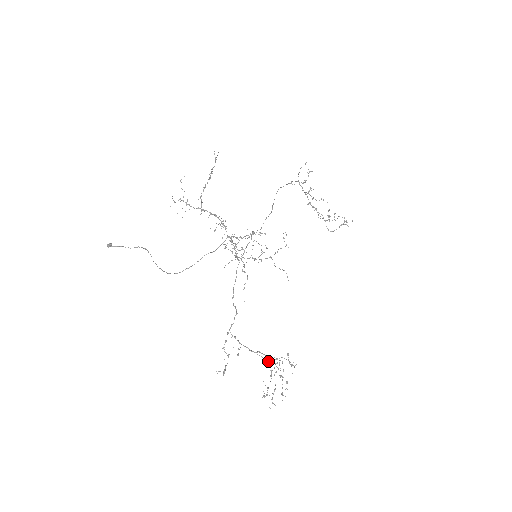
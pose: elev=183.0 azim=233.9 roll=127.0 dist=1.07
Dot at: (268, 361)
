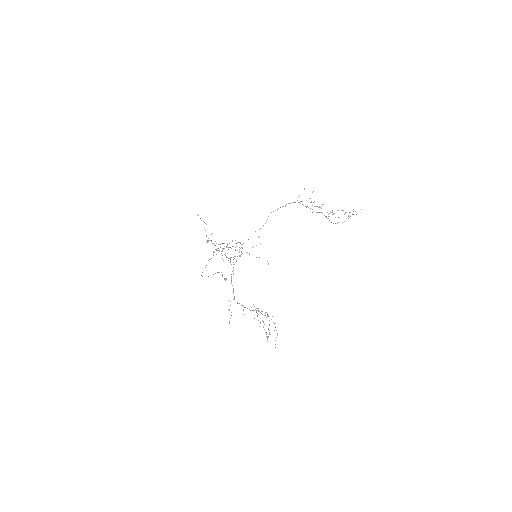
Dot at: occluded
